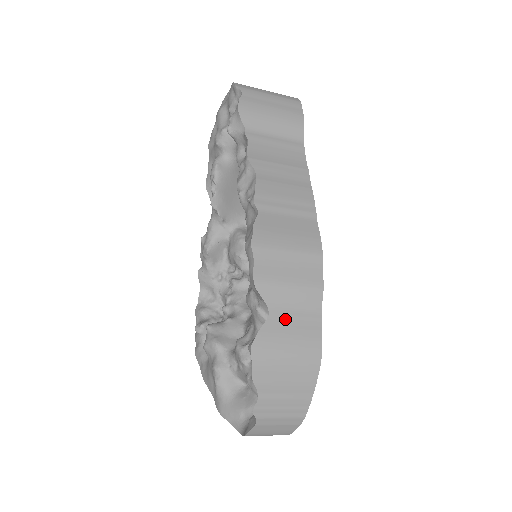
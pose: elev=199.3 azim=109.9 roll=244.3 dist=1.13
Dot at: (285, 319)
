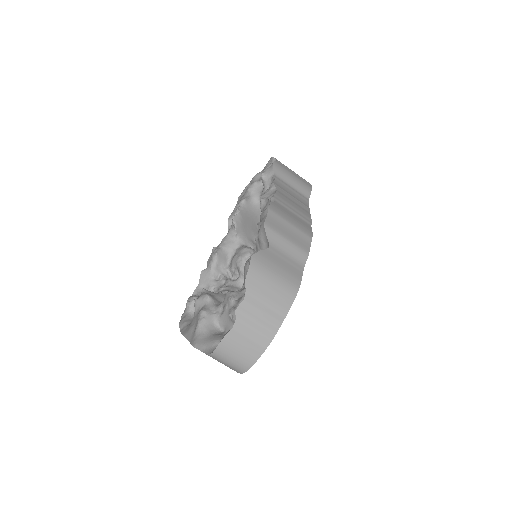
Dot at: (279, 256)
